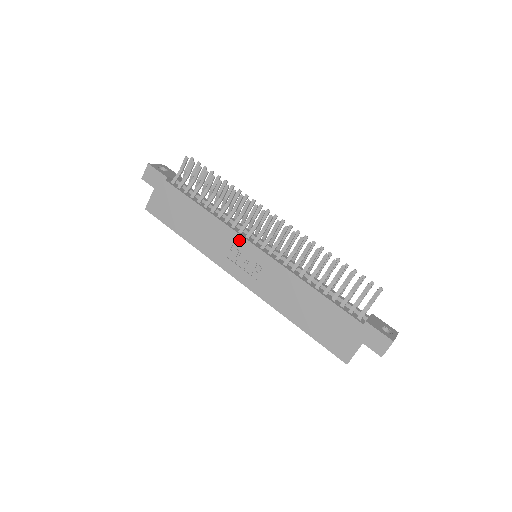
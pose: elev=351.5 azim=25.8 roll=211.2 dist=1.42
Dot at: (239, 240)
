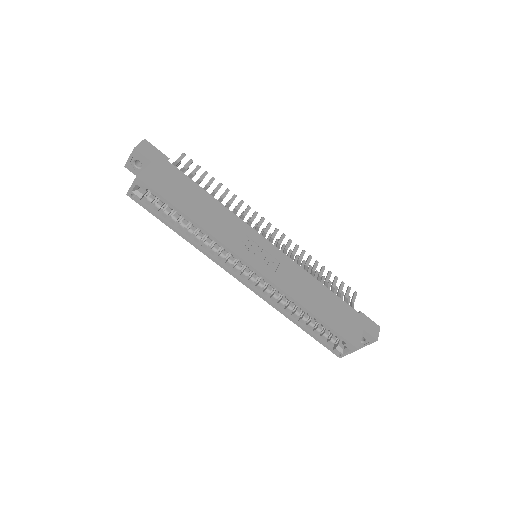
Dot at: (252, 232)
